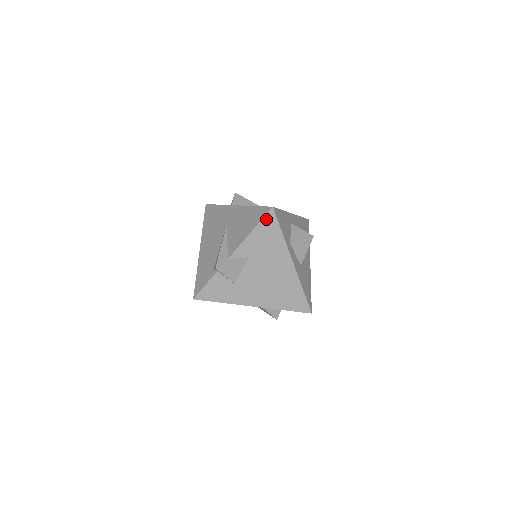
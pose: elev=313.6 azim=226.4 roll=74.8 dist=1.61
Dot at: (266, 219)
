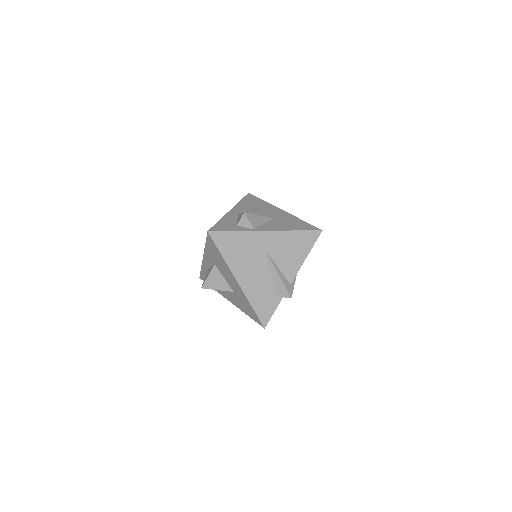
Dot at: occluded
